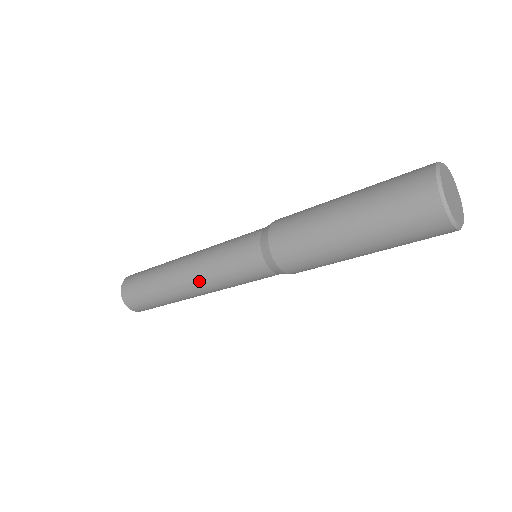
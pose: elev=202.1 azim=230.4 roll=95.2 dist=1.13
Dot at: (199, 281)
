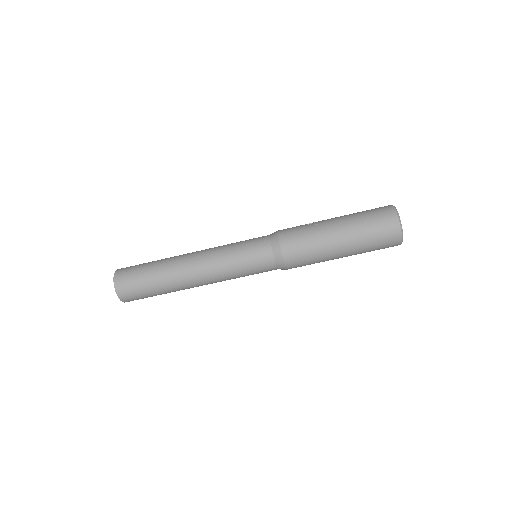
Dot at: (206, 262)
